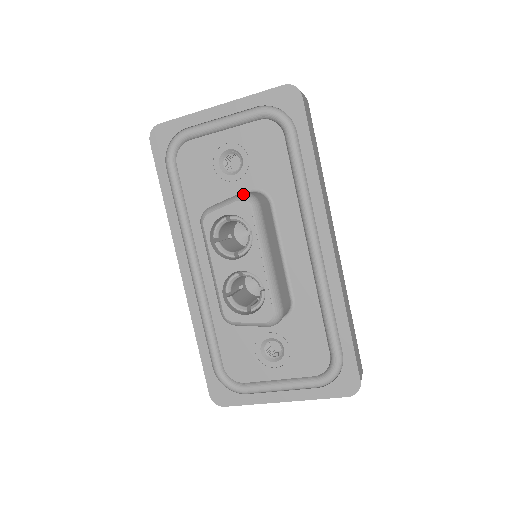
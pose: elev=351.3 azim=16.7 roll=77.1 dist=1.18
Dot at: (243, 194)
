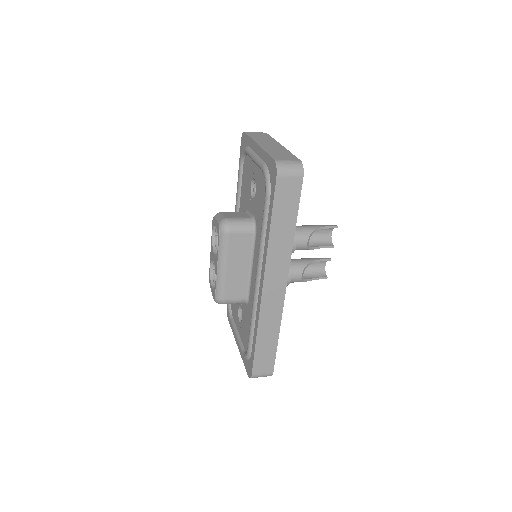
Dot at: (224, 220)
